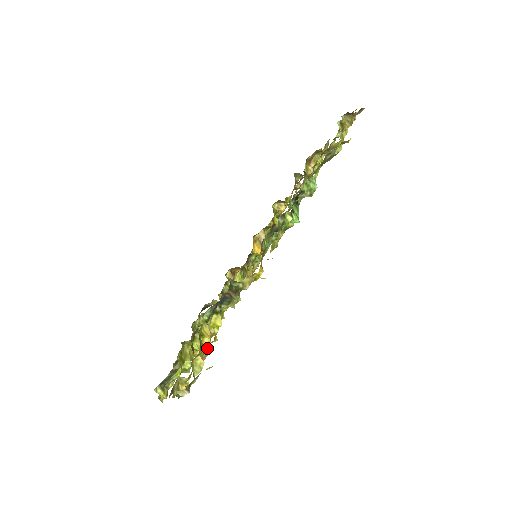
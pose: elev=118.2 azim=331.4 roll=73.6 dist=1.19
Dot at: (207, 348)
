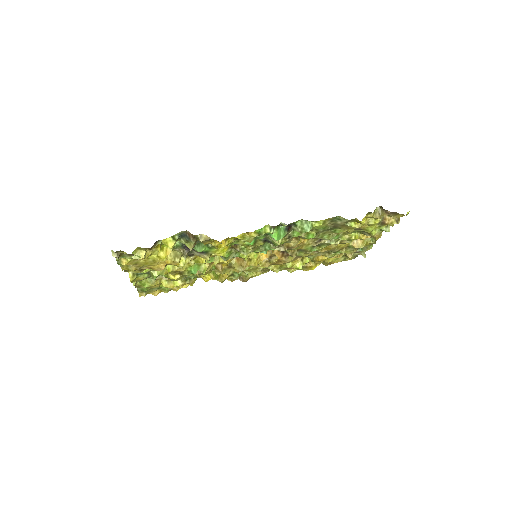
Dot at: (160, 260)
